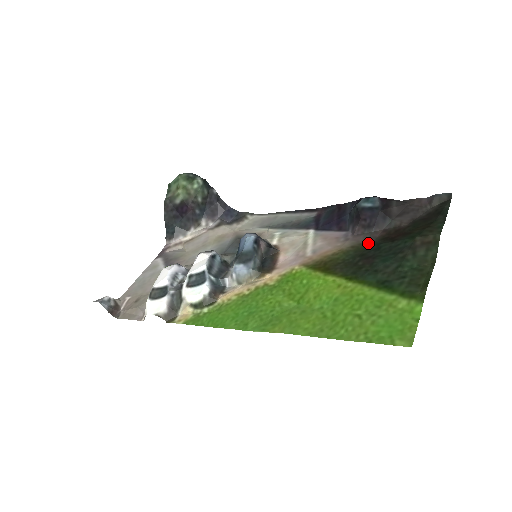
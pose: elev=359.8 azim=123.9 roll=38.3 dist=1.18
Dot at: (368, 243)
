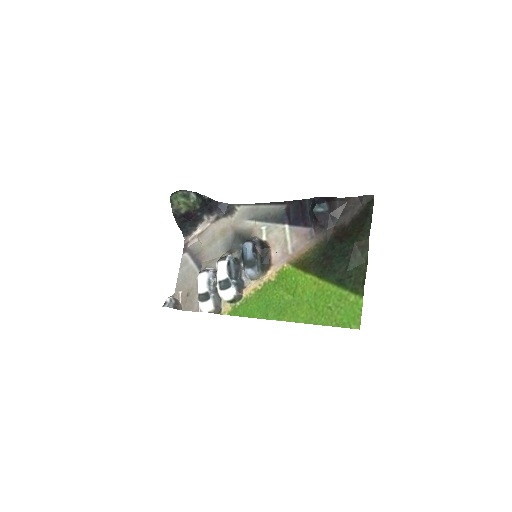
Dot at: (326, 241)
